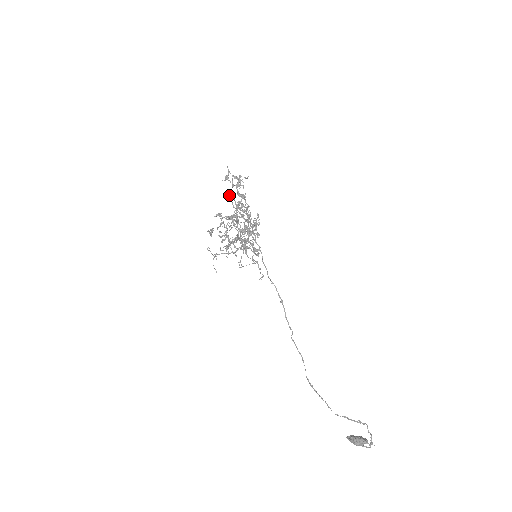
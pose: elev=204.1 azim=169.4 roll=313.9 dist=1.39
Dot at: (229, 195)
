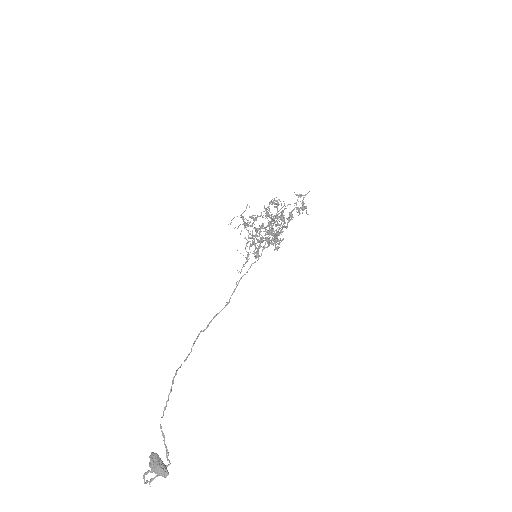
Dot at: occluded
